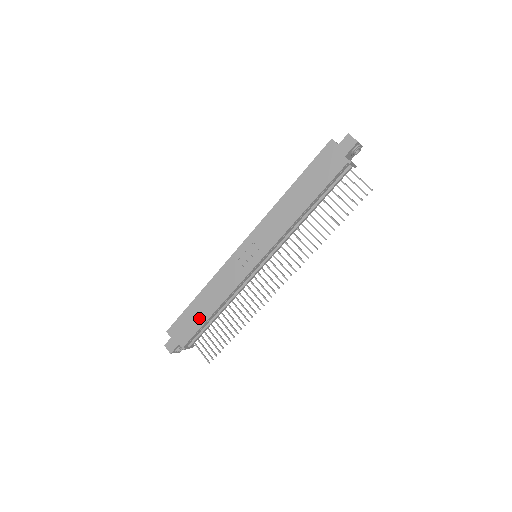
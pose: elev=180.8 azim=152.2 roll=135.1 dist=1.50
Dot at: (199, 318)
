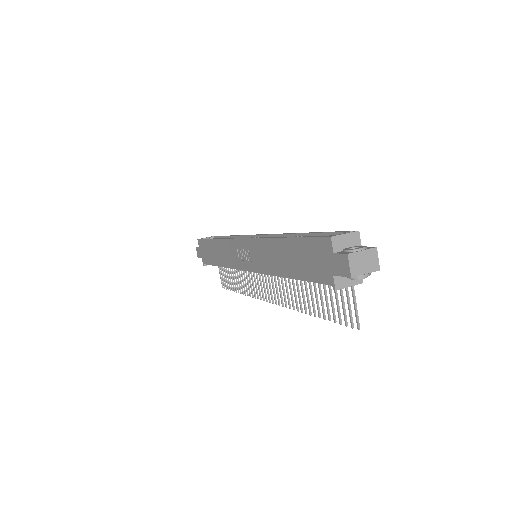
Dot at: (212, 257)
